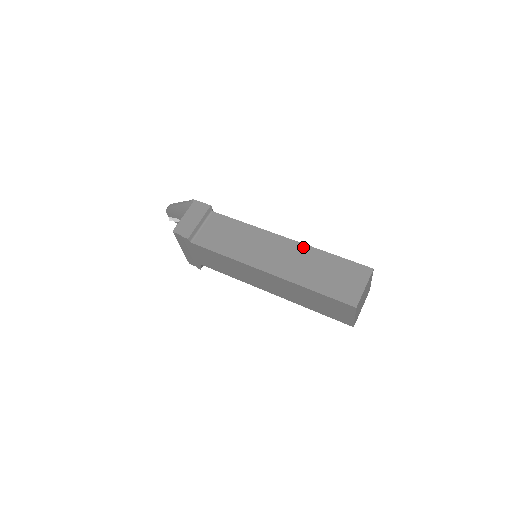
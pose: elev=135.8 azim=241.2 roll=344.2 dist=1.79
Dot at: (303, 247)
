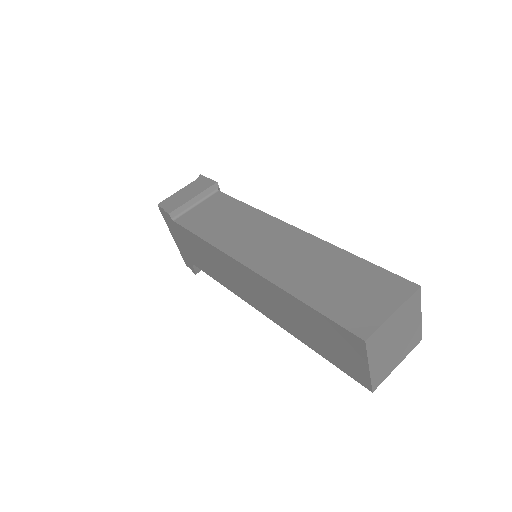
Dot at: (315, 241)
